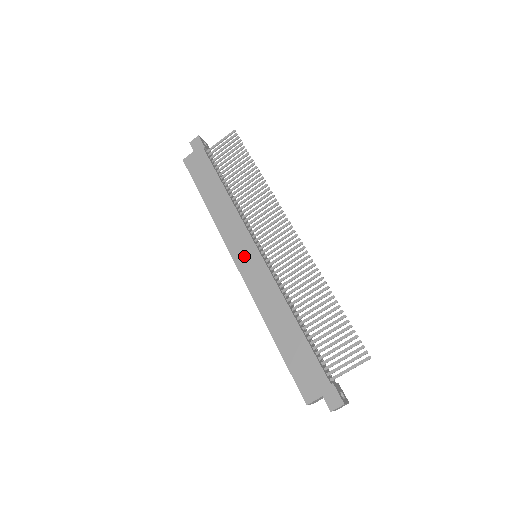
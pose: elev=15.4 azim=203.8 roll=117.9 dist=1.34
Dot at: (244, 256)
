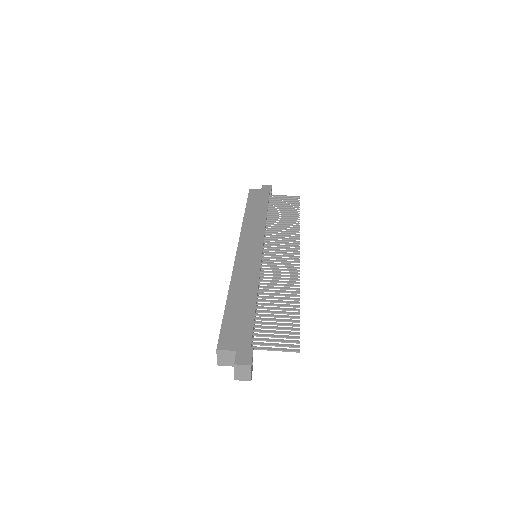
Dot at: (248, 247)
